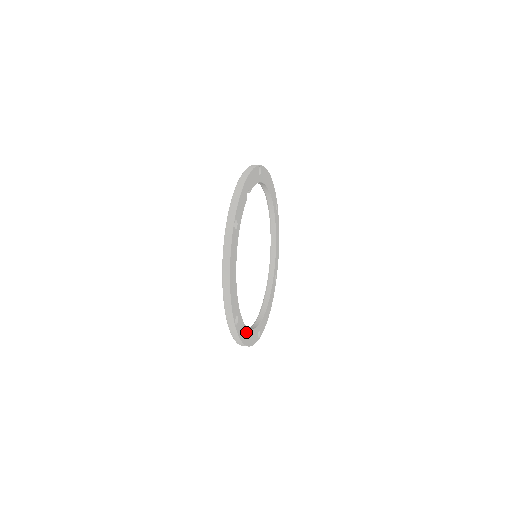
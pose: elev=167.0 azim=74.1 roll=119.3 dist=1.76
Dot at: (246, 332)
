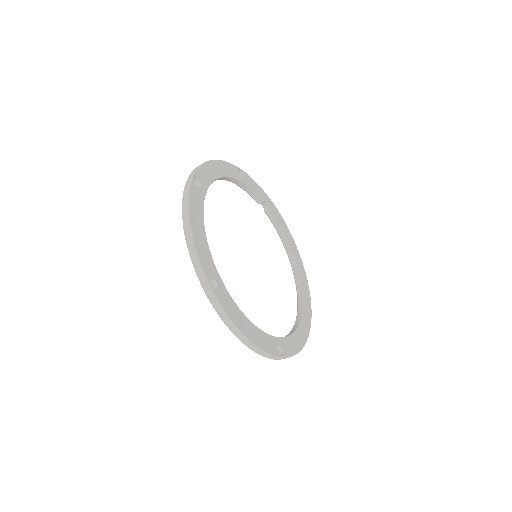
Dot at: (200, 222)
